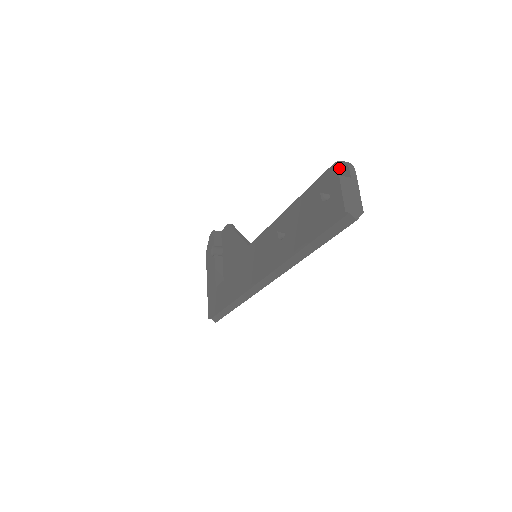
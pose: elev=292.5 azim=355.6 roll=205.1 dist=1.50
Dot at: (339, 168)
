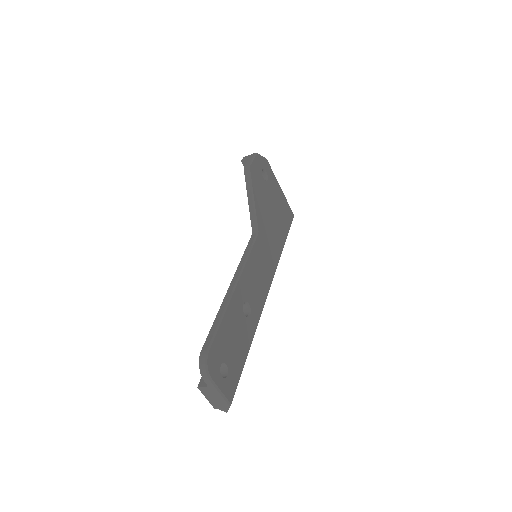
Dot at: occluded
